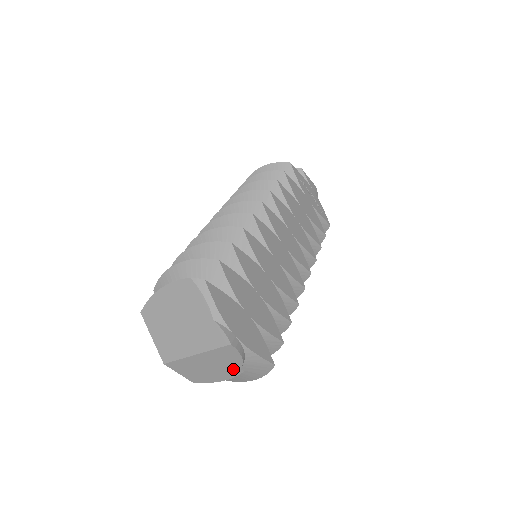
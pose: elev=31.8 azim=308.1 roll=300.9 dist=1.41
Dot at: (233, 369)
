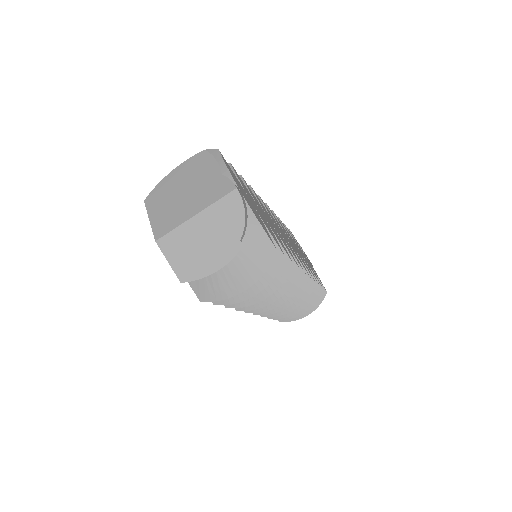
Dot at: (232, 241)
